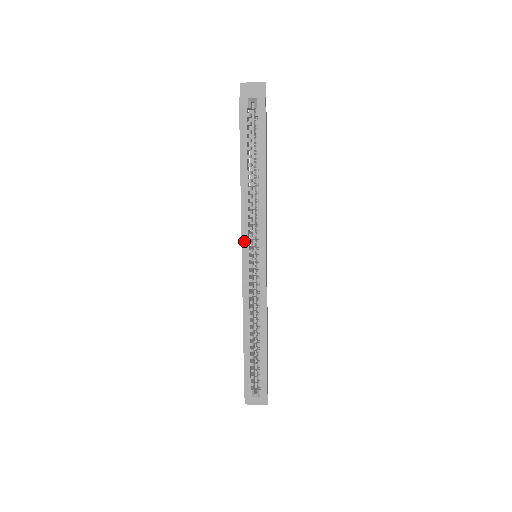
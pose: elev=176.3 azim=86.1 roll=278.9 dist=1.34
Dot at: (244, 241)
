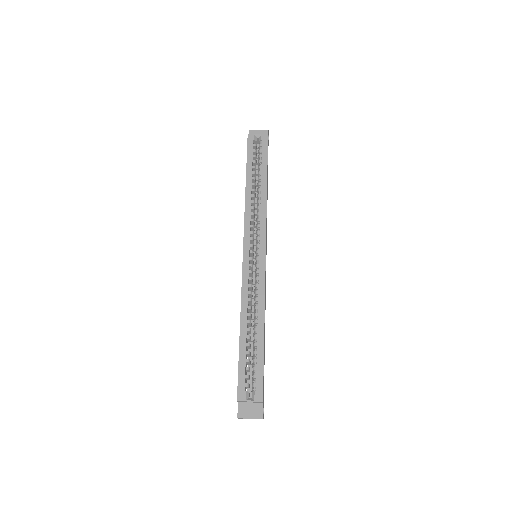
Dot at: (246, 236)
